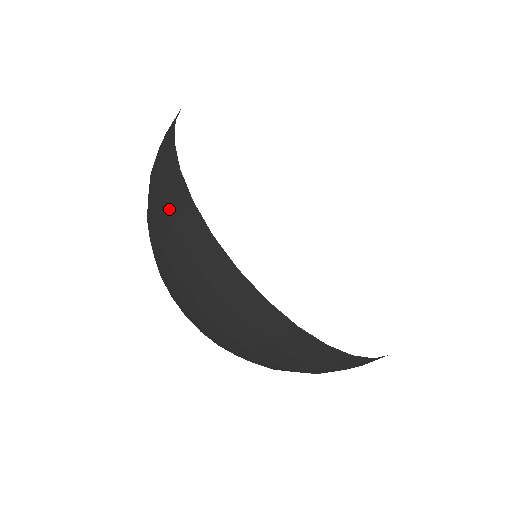
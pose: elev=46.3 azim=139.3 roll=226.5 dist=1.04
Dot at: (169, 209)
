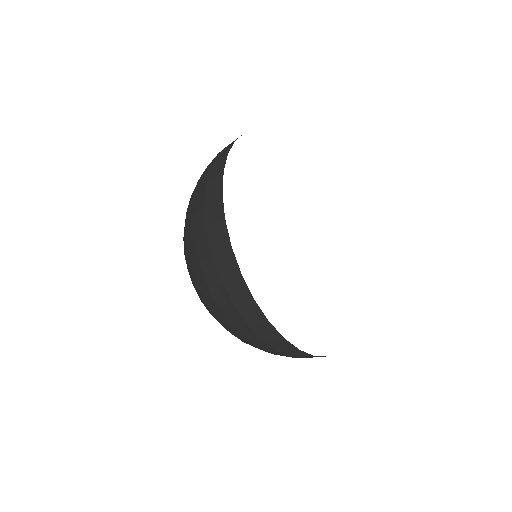
Dot at: (243, 316)
